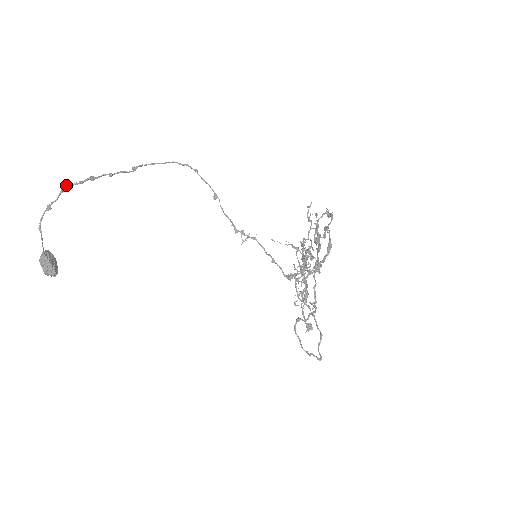
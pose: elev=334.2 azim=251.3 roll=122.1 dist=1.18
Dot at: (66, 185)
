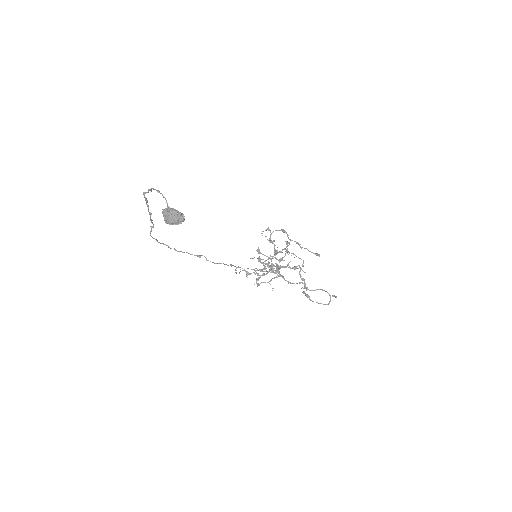
Dot at: (143, 194)
